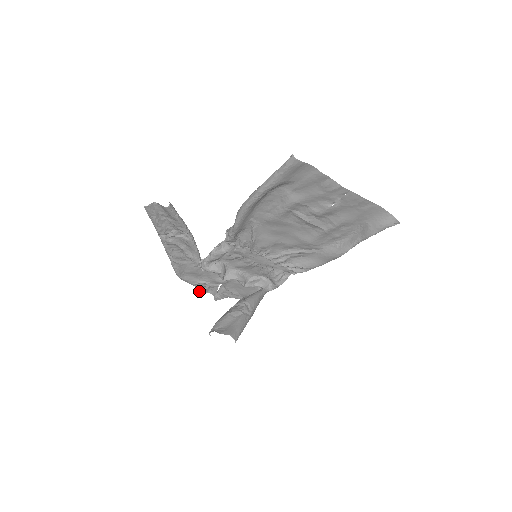
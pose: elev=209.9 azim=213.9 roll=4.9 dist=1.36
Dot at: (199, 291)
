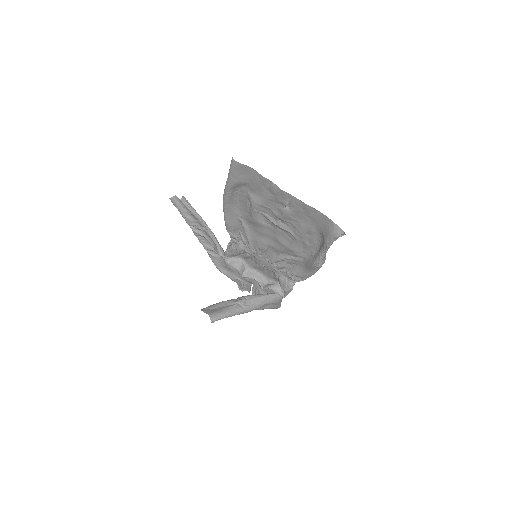
Dot at: (240, 288)
